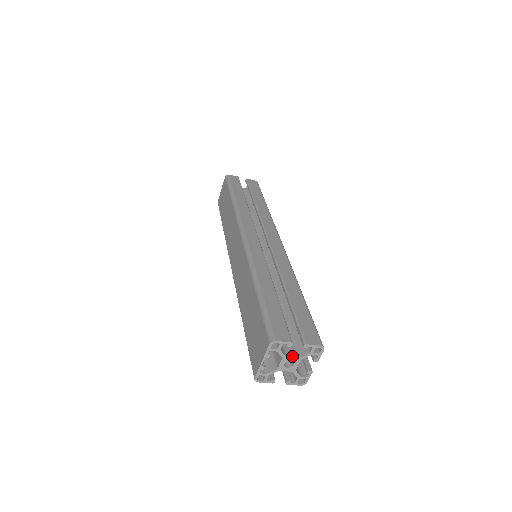
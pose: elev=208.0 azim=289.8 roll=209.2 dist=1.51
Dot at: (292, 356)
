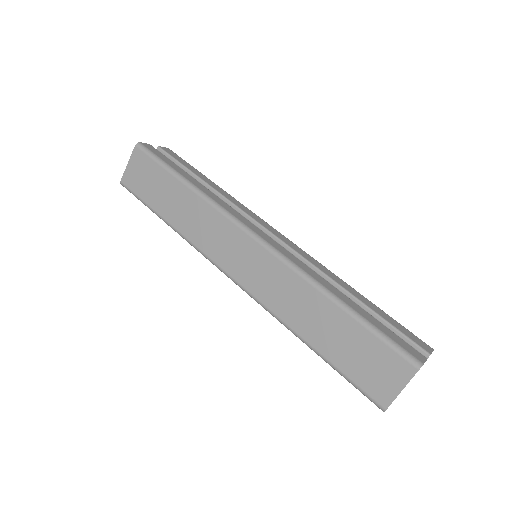
Dot at: occluded
